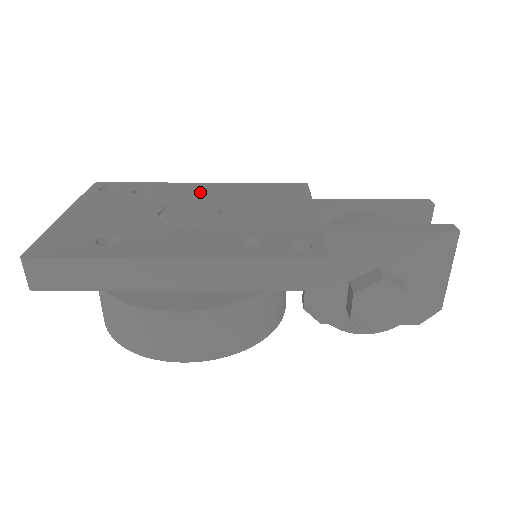
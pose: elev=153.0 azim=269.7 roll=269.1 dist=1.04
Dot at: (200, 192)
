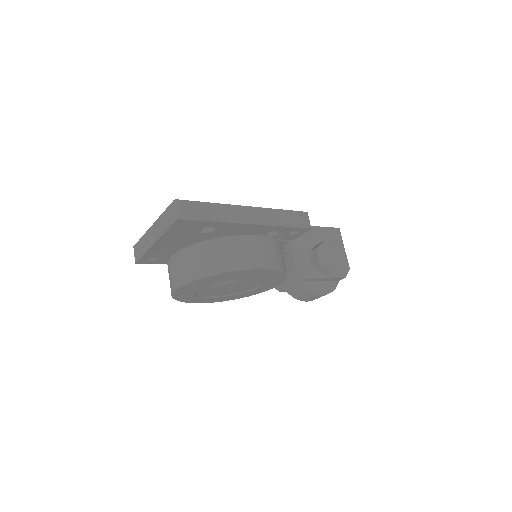
Dot at: occluded
